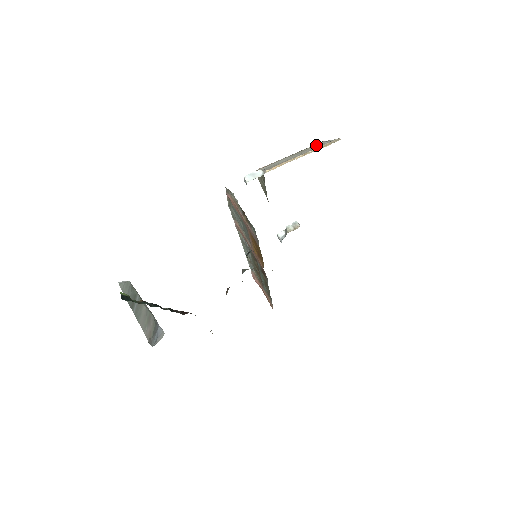
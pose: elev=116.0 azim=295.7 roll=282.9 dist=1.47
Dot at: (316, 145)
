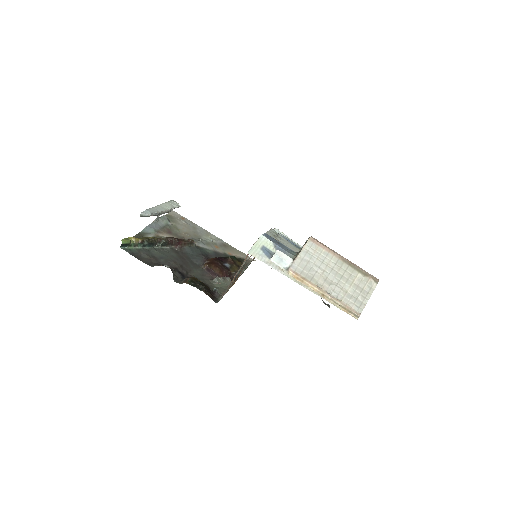
Dot at: (361, 284)
